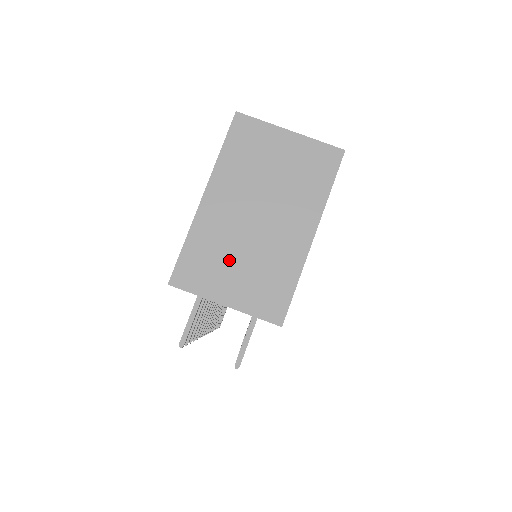
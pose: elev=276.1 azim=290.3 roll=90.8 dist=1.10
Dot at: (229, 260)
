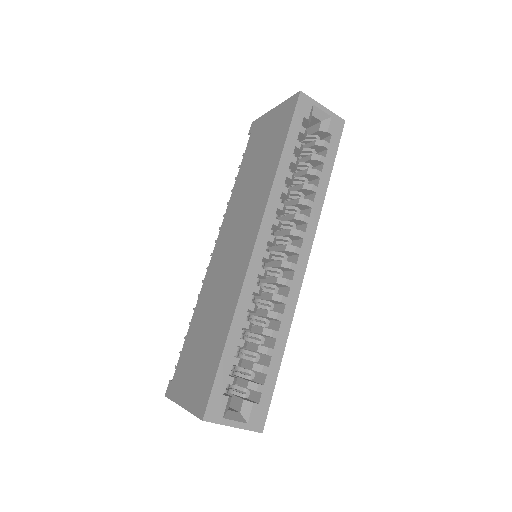
Dot at: occluded
